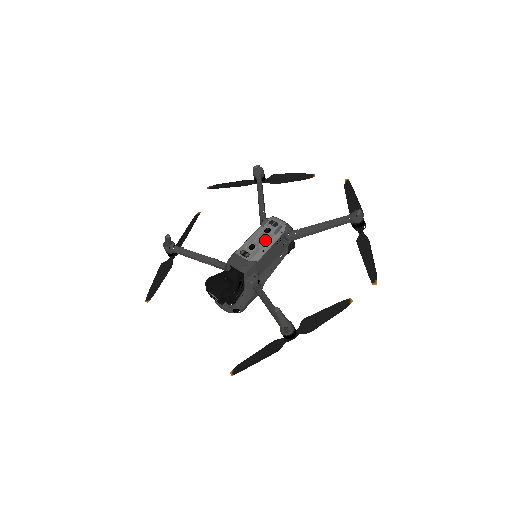
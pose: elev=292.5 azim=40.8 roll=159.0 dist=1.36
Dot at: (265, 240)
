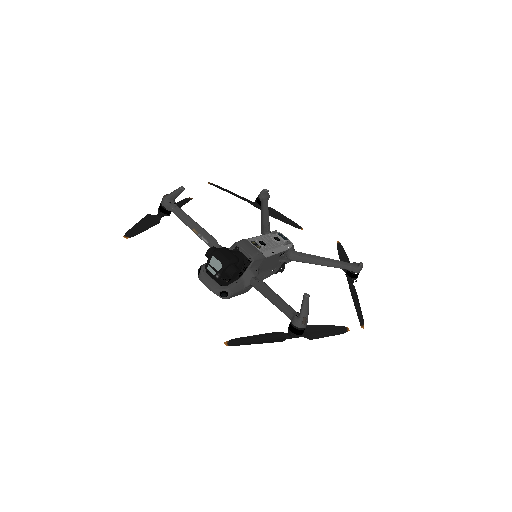
Dot at: (275, 244)
